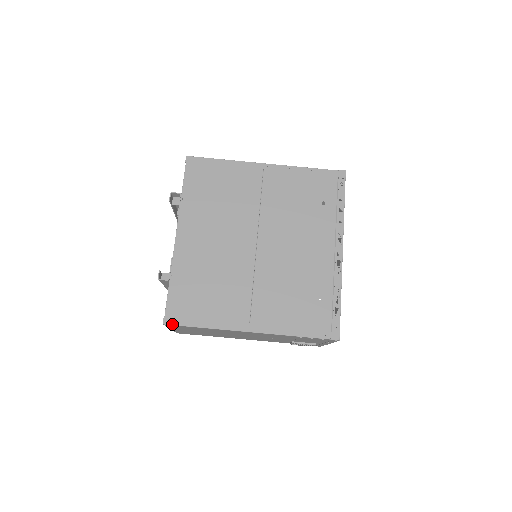
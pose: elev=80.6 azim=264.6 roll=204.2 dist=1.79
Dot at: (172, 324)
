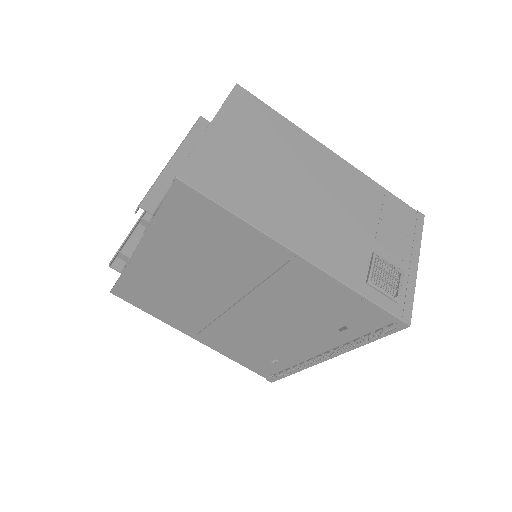
Dot at: (119, 297)
